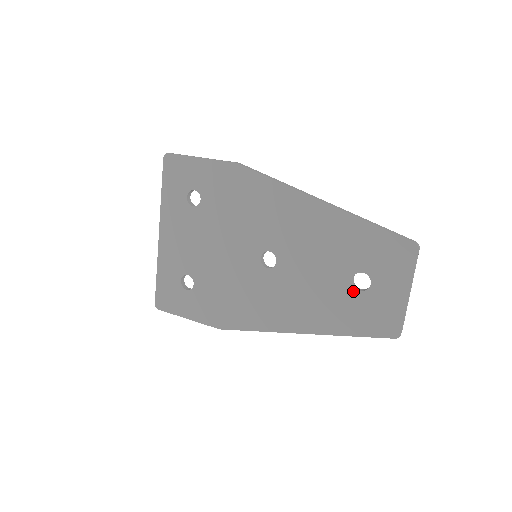
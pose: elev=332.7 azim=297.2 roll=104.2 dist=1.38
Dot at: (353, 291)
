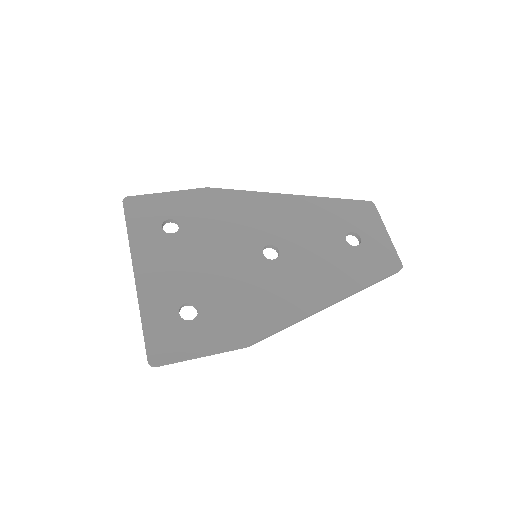
Dot at: (352, 248)
